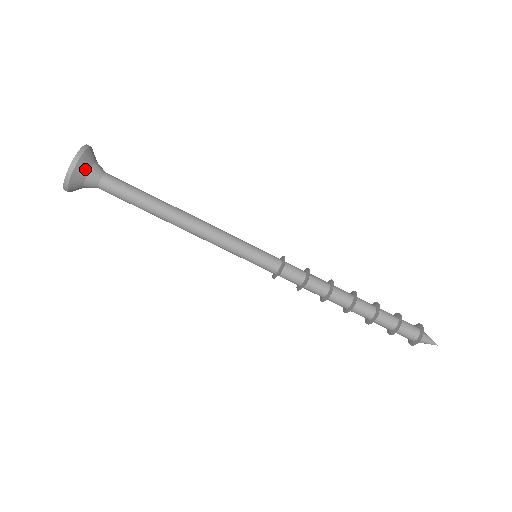
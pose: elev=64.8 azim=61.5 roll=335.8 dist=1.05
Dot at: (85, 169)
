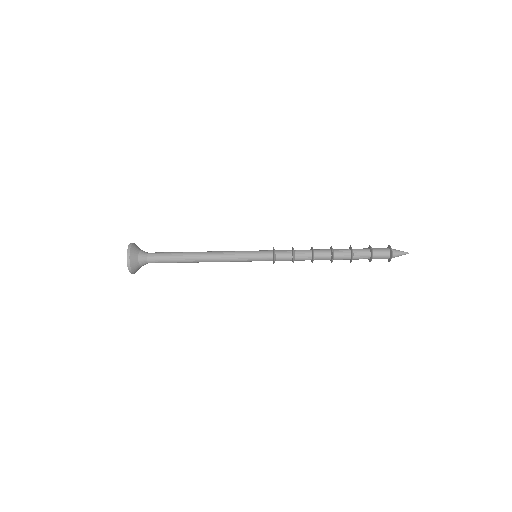
Dot at: (138, 268)
